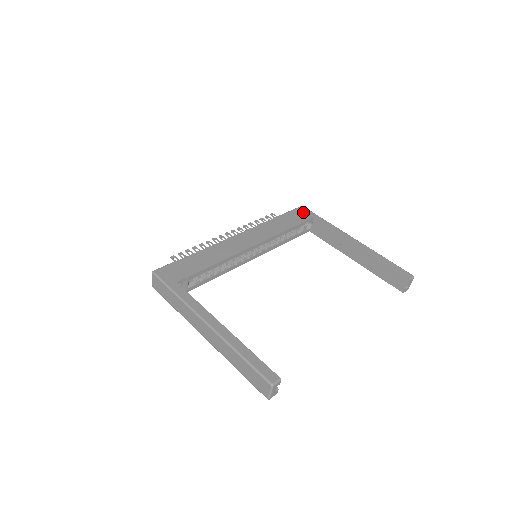
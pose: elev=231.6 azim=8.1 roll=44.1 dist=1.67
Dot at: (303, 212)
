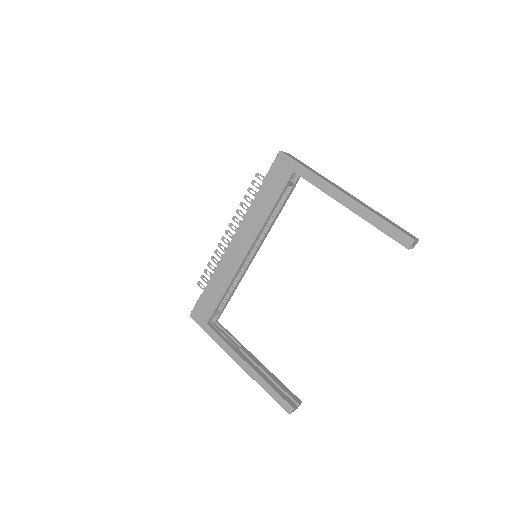
Dot at: (282, 166)
